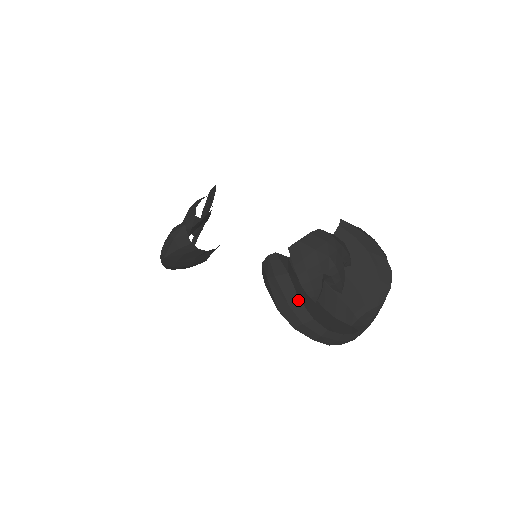
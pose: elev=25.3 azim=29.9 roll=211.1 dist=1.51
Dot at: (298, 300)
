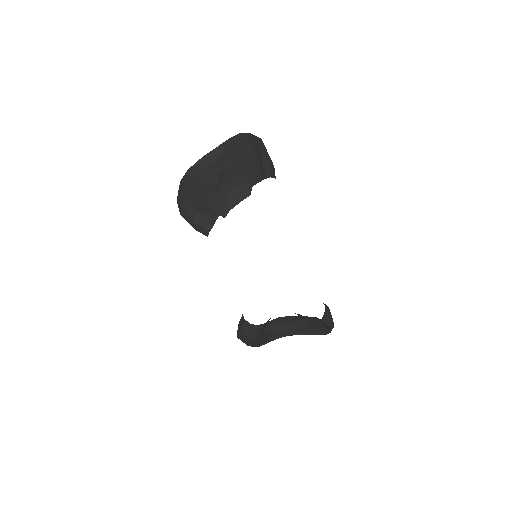
Dot at: (252, 344)
